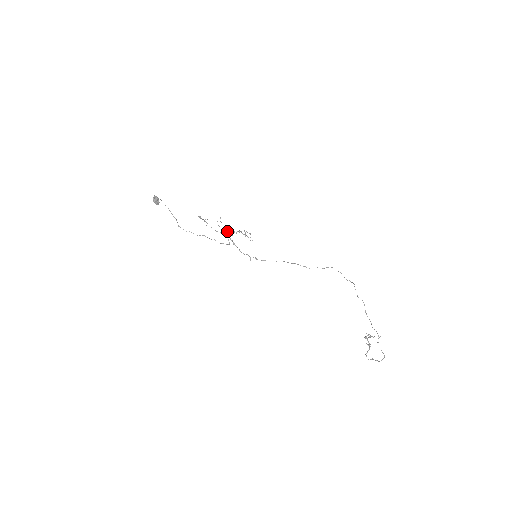
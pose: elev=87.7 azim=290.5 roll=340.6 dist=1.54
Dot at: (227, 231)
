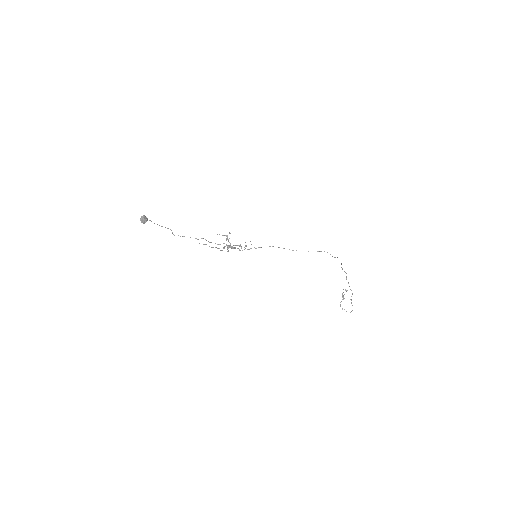
Dot at: (228, 250)
